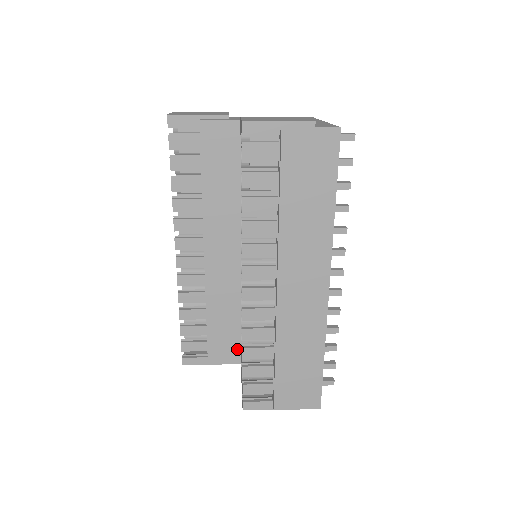
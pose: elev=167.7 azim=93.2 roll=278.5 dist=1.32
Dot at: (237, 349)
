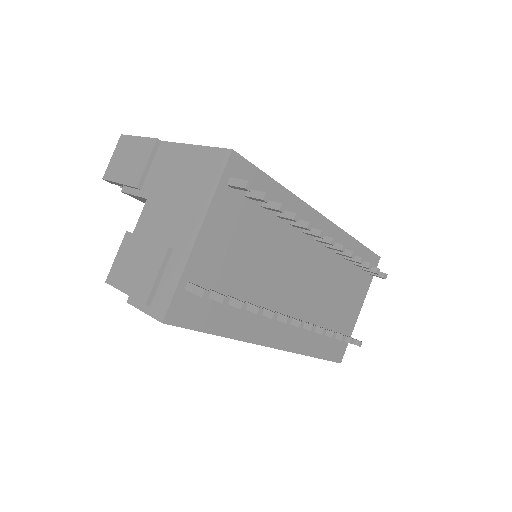
Dot at: occluded
